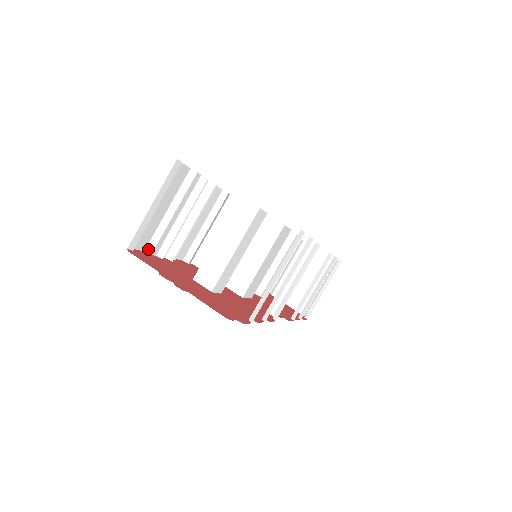
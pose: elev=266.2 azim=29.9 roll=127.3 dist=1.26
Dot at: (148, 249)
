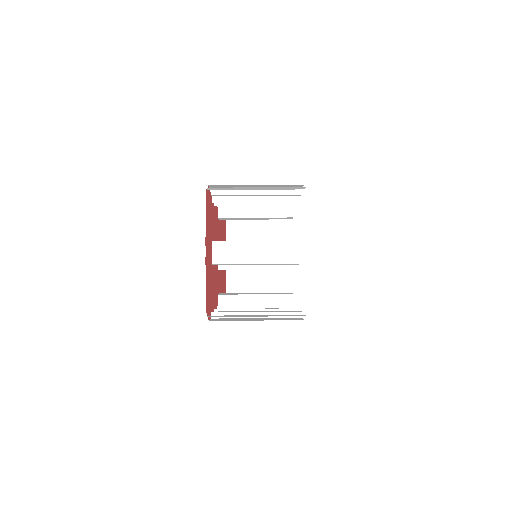
Dot at: (214, 190)
